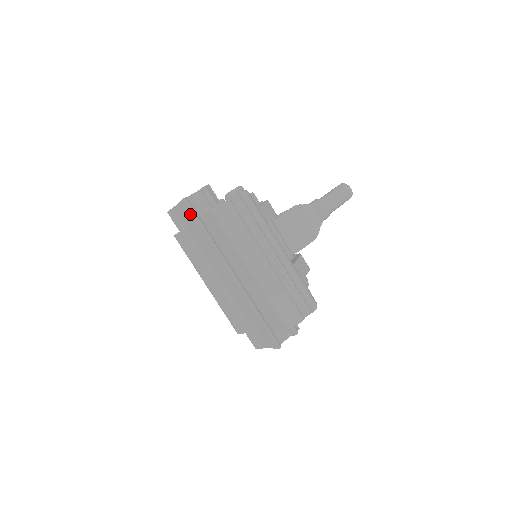
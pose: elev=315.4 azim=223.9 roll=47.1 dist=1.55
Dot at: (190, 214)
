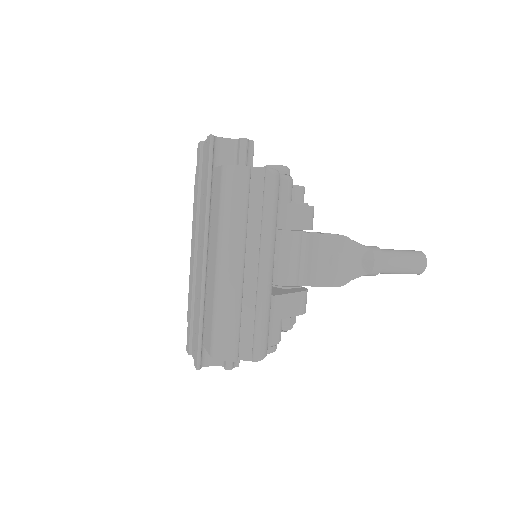
Dot at: (207, 157)
